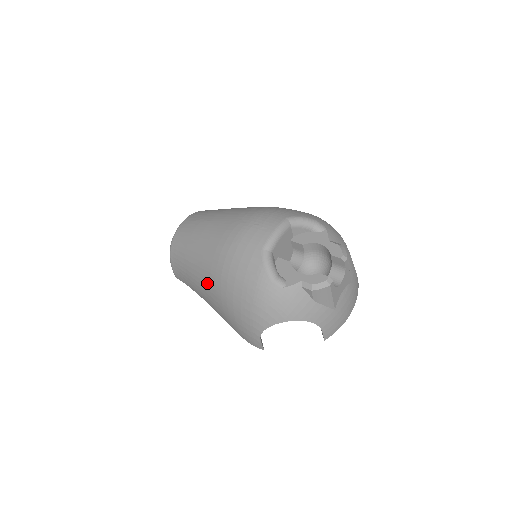
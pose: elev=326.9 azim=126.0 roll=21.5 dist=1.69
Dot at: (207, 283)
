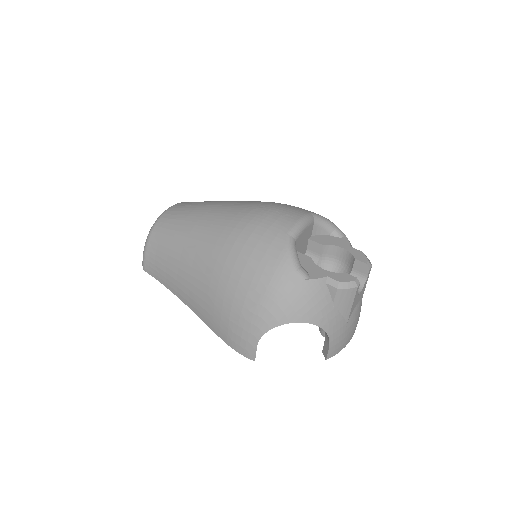
Dot at: (200, 270)
